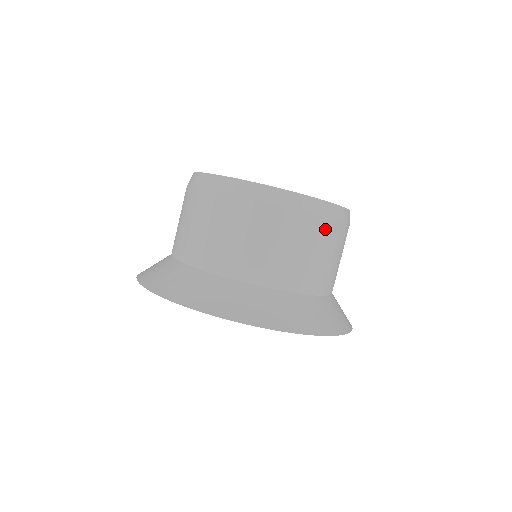
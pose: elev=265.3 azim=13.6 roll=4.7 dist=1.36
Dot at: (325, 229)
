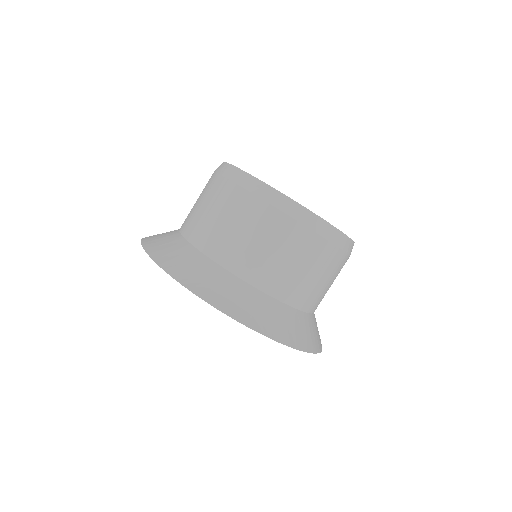
Dot at: (322, 250)
